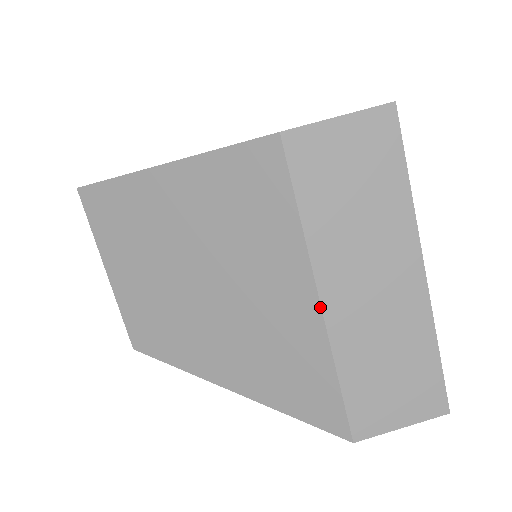
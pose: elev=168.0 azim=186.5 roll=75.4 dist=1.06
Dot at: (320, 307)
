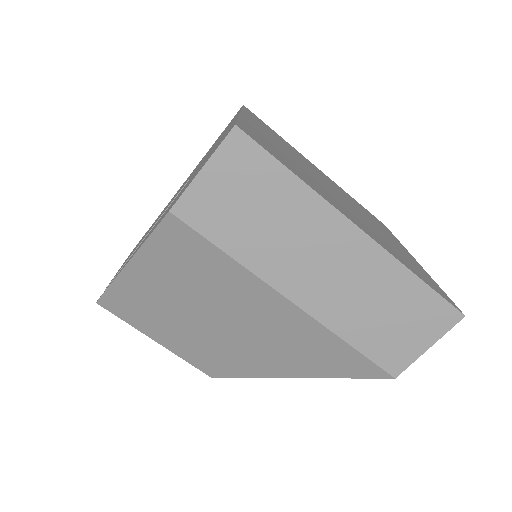
Dot at: (295, 305)
